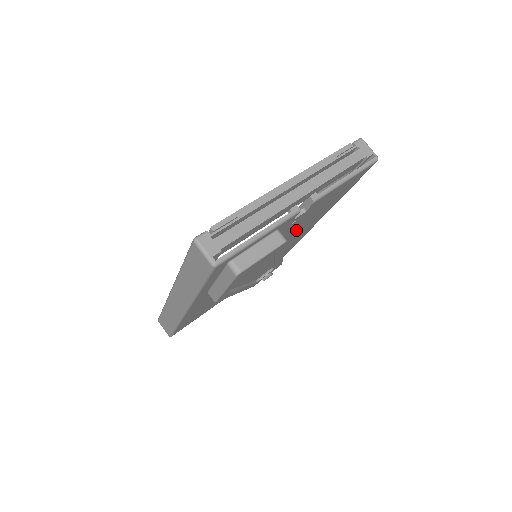
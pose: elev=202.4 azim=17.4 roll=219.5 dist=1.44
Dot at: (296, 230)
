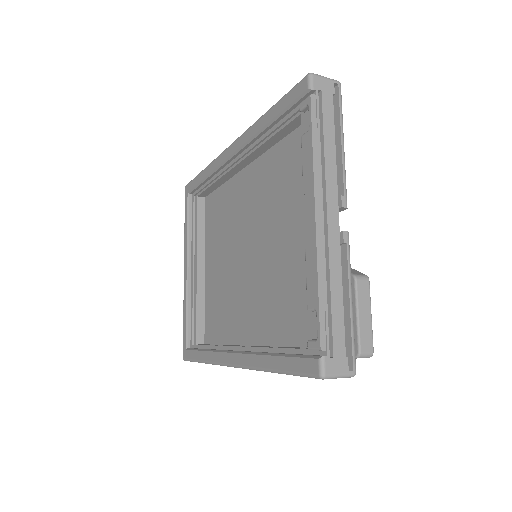
Dot at: occluded
